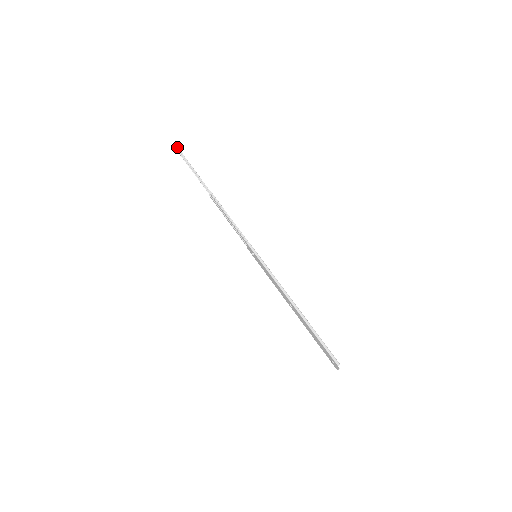
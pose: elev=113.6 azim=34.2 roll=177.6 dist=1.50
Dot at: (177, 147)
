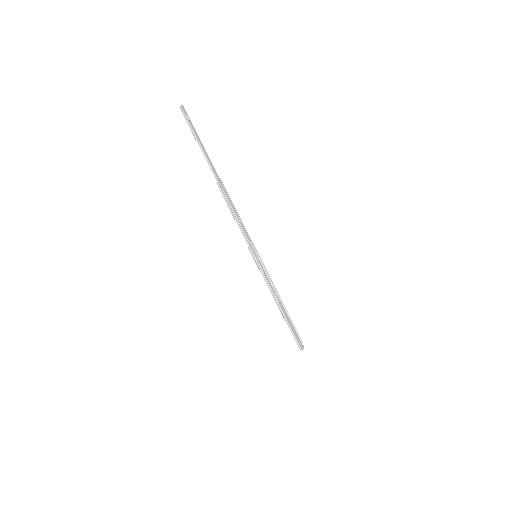
Dot at: (182, 110)
